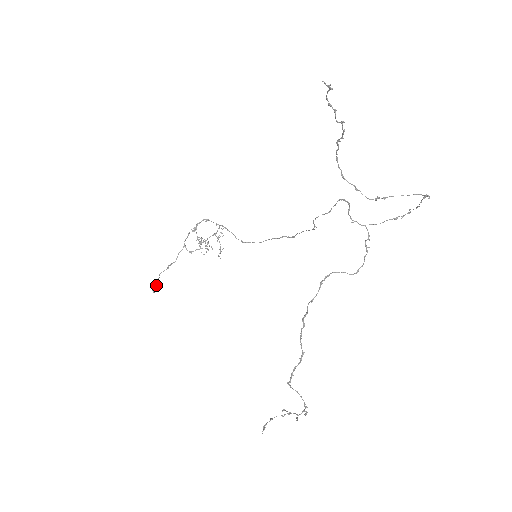
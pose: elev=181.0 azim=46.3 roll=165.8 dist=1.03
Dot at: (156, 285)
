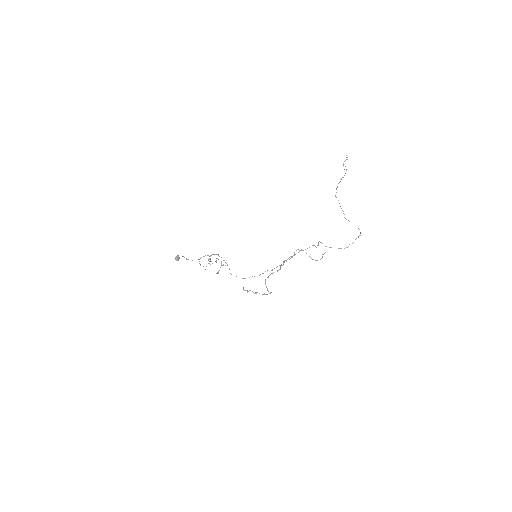
Dot at: (179, 257)
